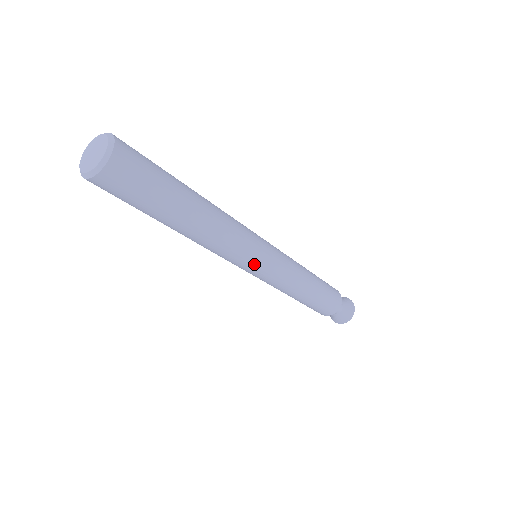
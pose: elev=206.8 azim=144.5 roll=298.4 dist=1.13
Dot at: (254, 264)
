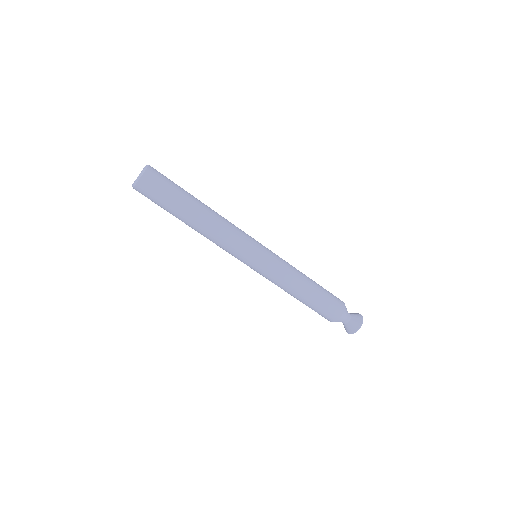
Dot at: (249, 257)
